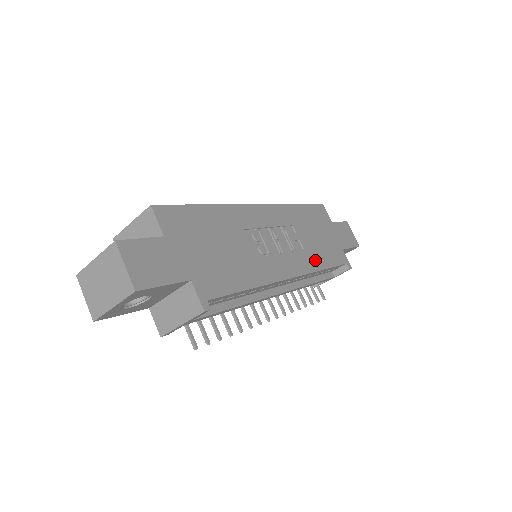
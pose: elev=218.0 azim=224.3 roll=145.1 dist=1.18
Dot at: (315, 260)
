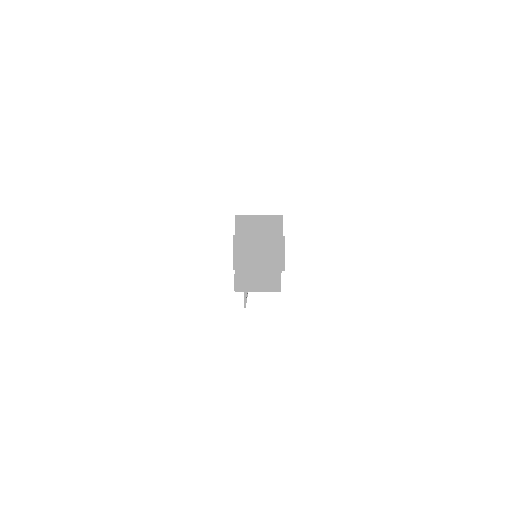
Dot at: occluded
